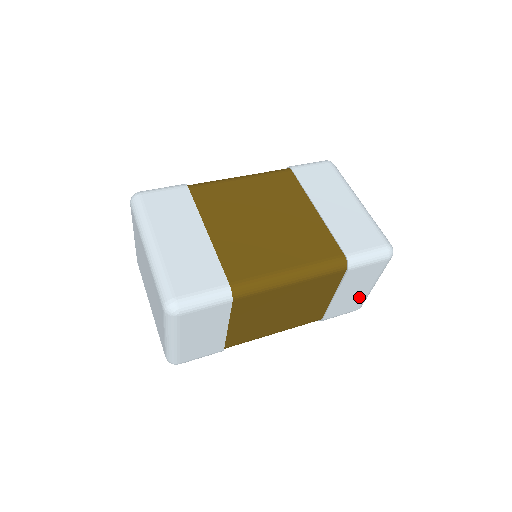
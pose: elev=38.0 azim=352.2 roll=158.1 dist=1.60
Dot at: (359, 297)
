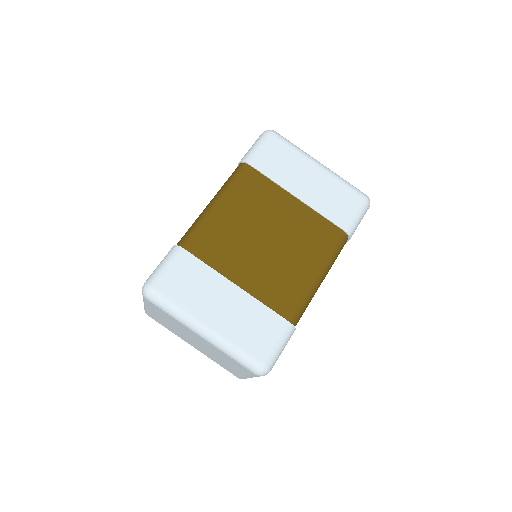
Dot at: occluded
